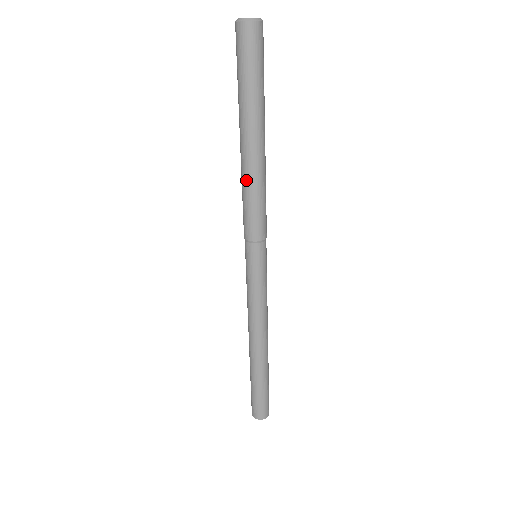
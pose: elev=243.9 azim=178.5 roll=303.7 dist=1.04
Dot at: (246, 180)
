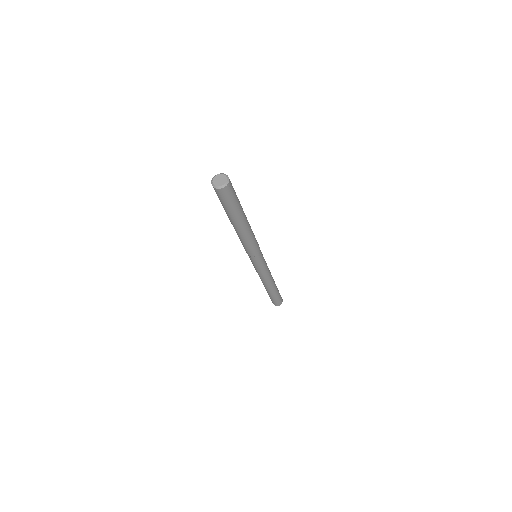
Dot at: occluded
